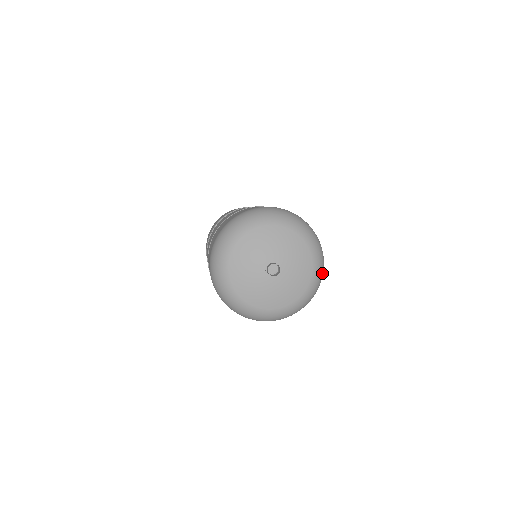
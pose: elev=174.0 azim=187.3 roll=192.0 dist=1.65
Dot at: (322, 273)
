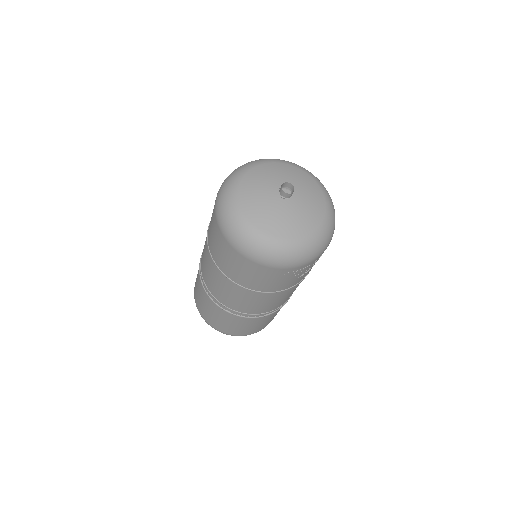
Dot at: occluded
